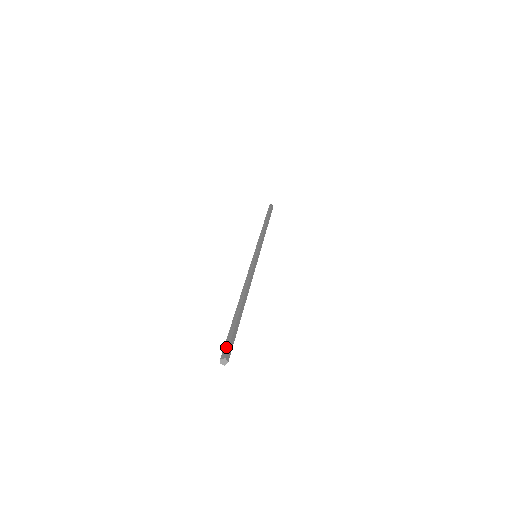
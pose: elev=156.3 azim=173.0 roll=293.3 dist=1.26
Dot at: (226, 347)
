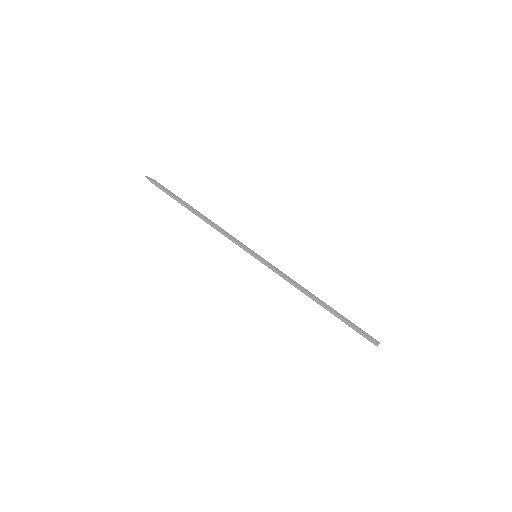
Dot at: (369, 339)
